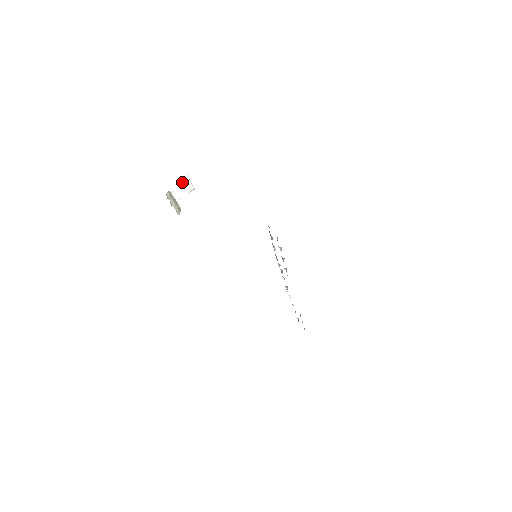
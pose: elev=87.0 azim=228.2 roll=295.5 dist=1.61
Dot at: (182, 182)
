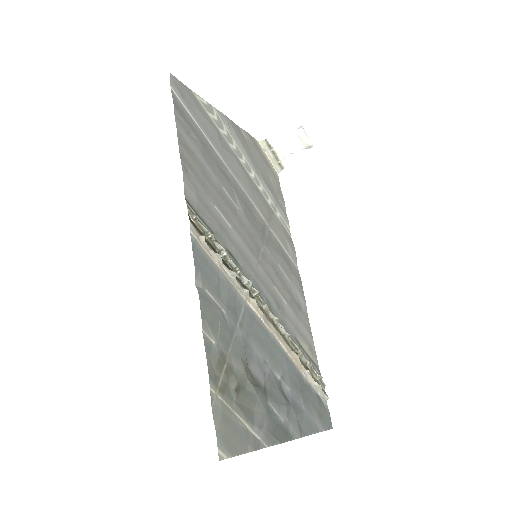
Dot at: (295, 133)
